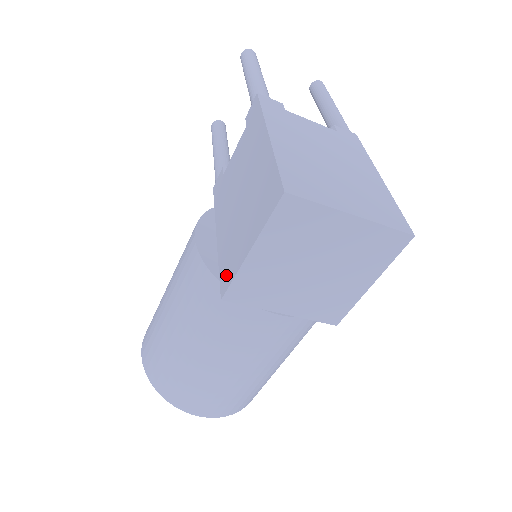
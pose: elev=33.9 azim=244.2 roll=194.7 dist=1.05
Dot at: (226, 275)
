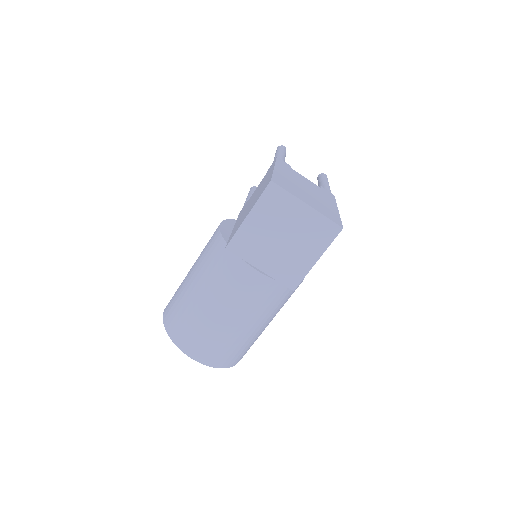
Dot at: (232, 236)
